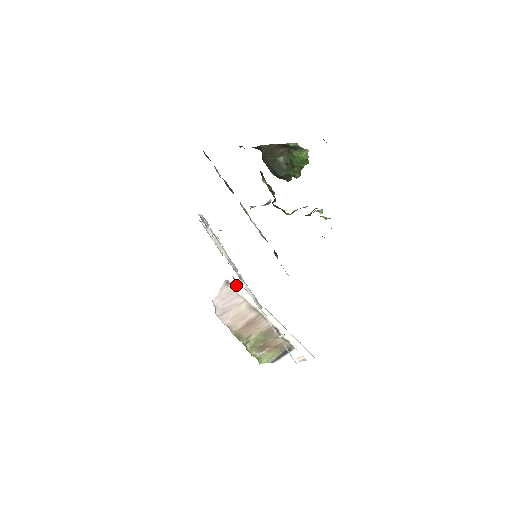
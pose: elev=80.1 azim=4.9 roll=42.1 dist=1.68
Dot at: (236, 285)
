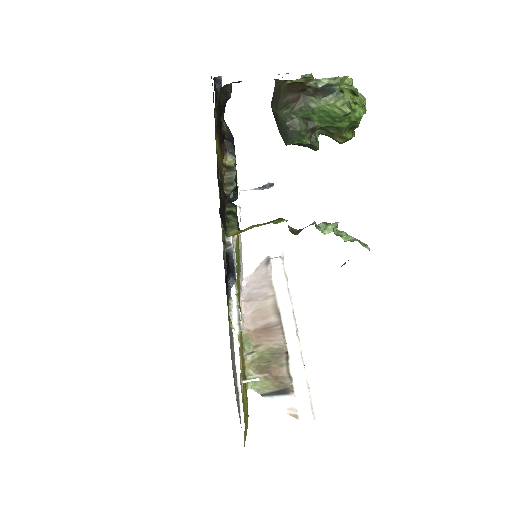
Dot at: (277, 268)
